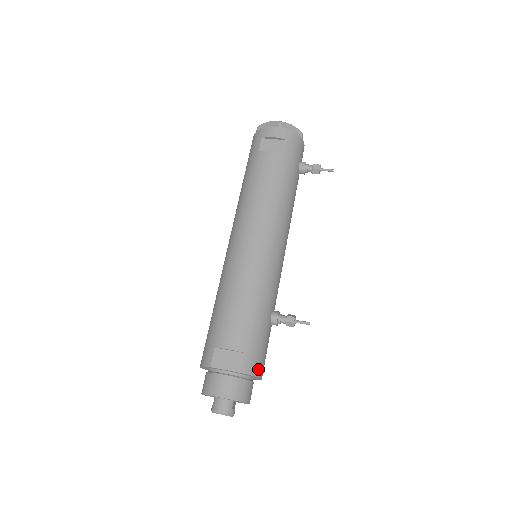
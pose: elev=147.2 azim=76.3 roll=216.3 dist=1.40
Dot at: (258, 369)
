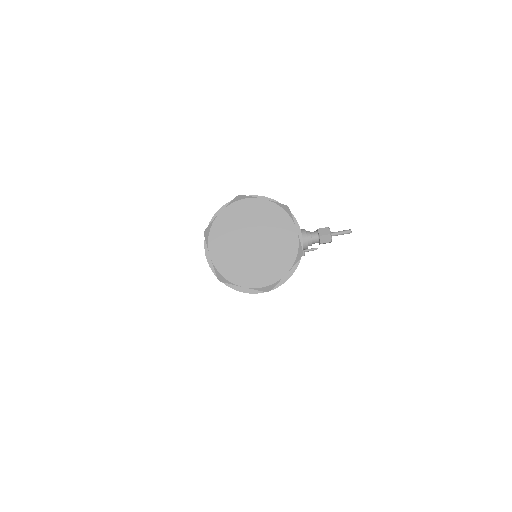
Dot at: occluded
